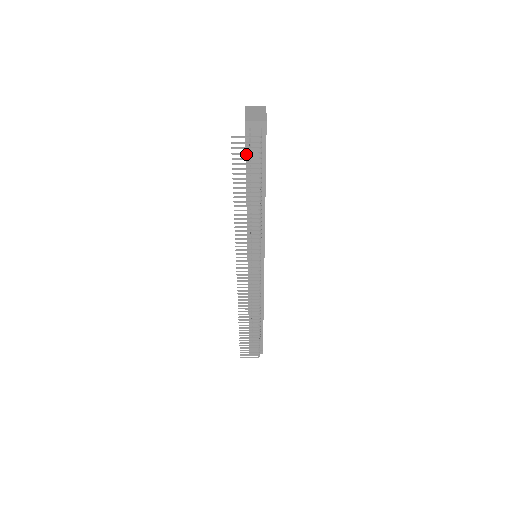
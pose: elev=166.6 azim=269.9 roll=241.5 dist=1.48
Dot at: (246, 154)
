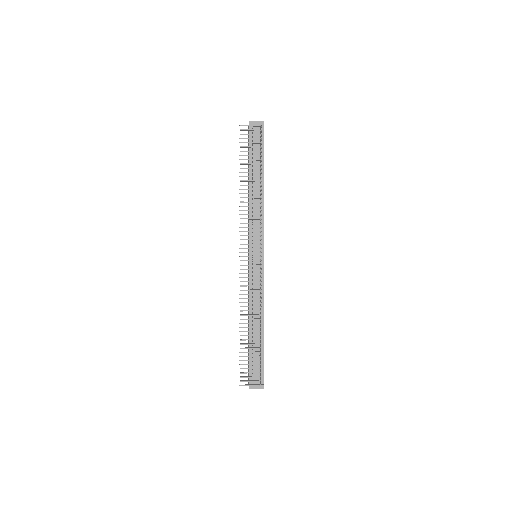
Dot at: occluded
